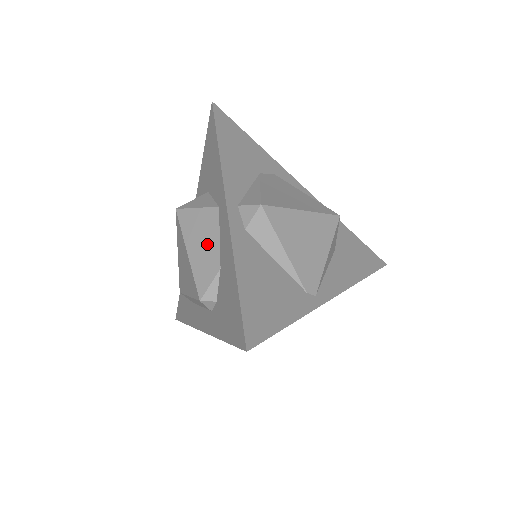
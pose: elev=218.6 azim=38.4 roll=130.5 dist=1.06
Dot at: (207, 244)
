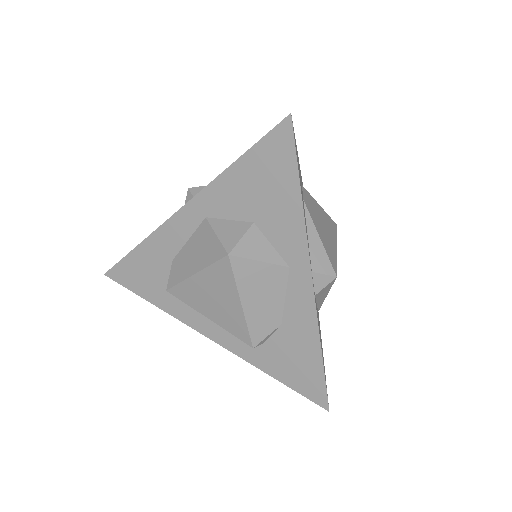
Dot at: (269, 301)
